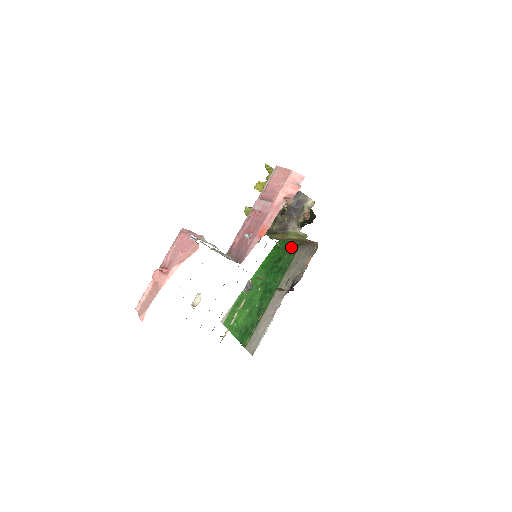
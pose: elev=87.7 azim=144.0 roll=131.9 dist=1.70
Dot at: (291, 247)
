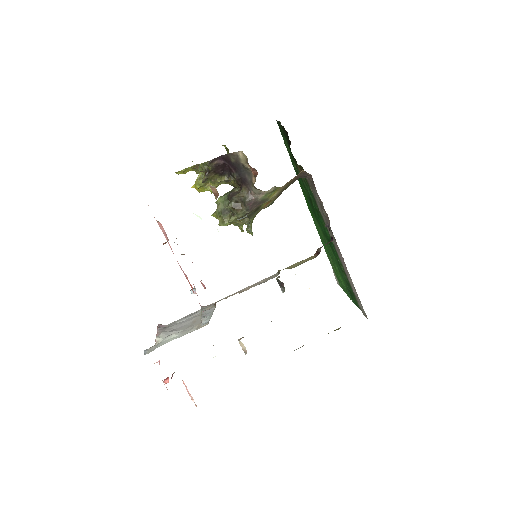
Dot at: (304, 182)
